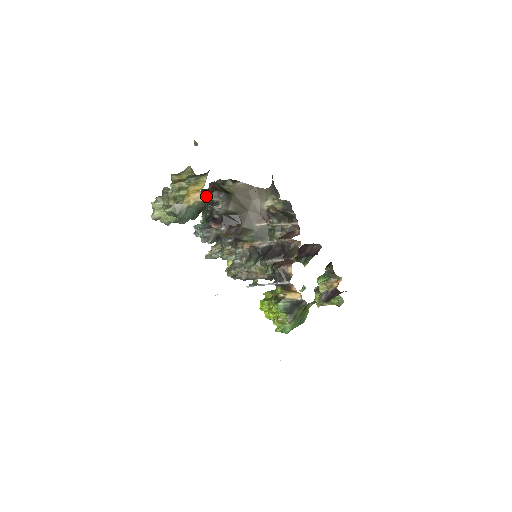
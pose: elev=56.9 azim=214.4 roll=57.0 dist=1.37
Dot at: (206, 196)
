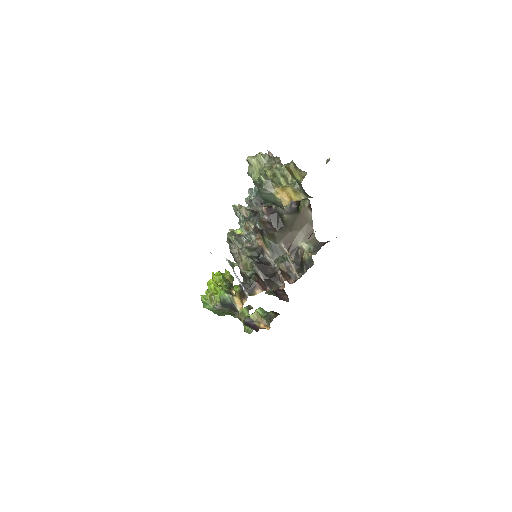
Dot at: occluded
